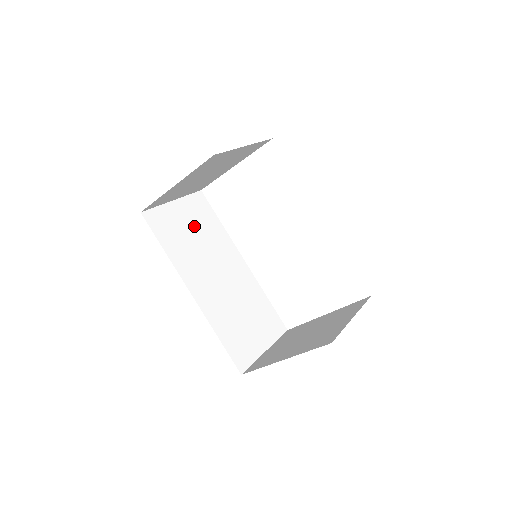
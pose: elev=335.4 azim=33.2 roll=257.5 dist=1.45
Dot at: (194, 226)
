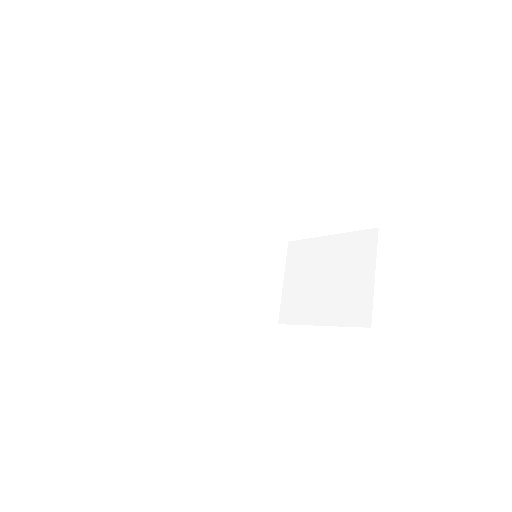
Dot at: (162, 237)
